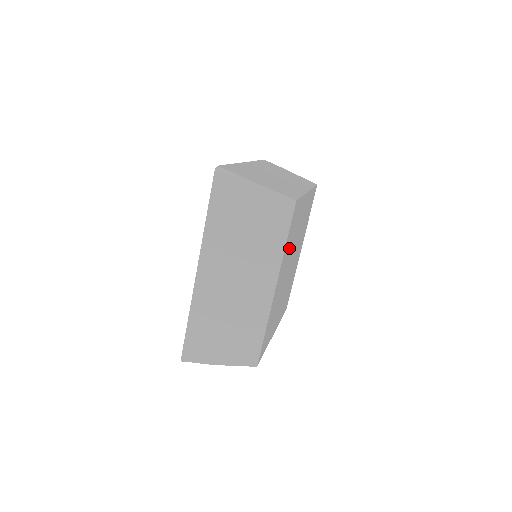
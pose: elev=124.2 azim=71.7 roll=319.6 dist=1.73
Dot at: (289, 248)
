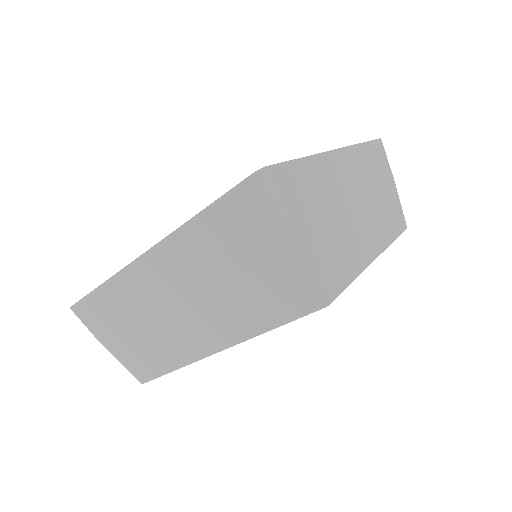
Dot at: occluded
